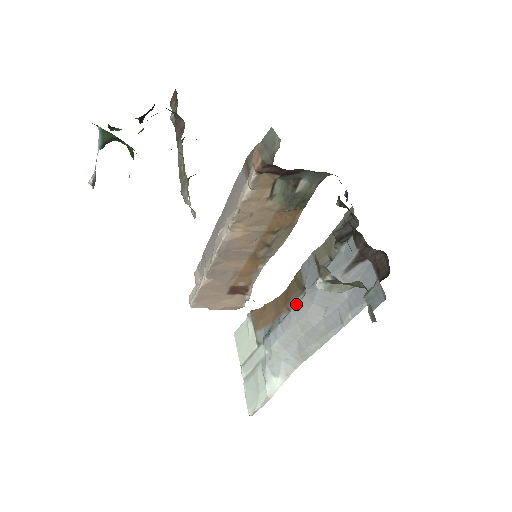
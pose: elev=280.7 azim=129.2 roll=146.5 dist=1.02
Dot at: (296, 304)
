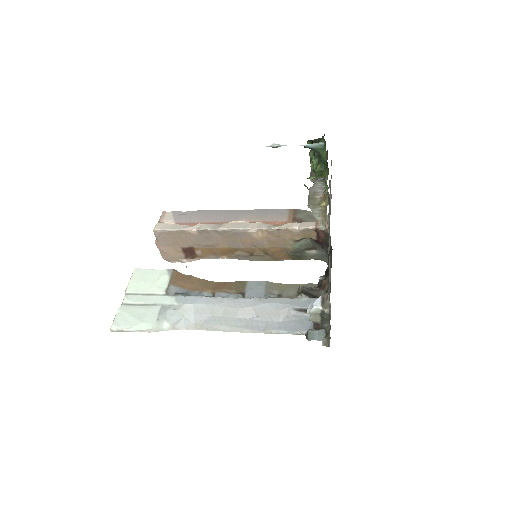
Dot at: occluded
